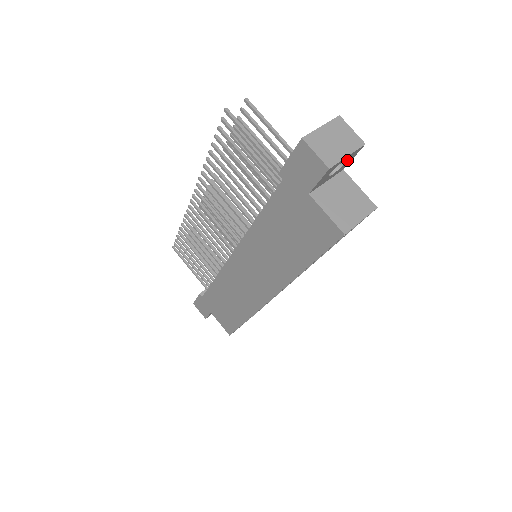
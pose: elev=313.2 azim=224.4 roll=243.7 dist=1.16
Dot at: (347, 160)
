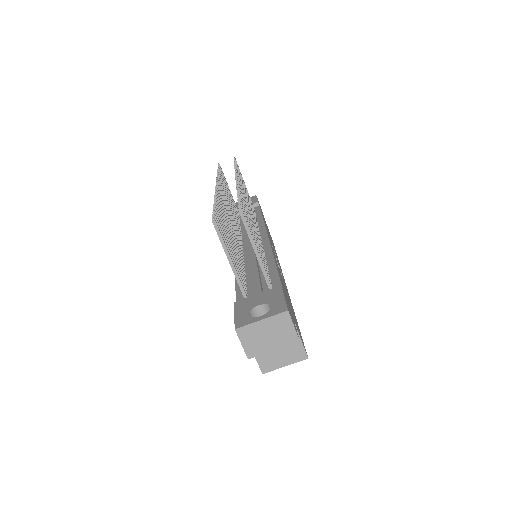
Dot at: occluded
